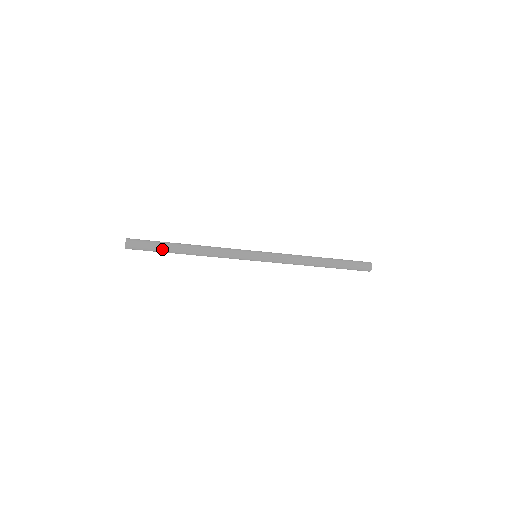
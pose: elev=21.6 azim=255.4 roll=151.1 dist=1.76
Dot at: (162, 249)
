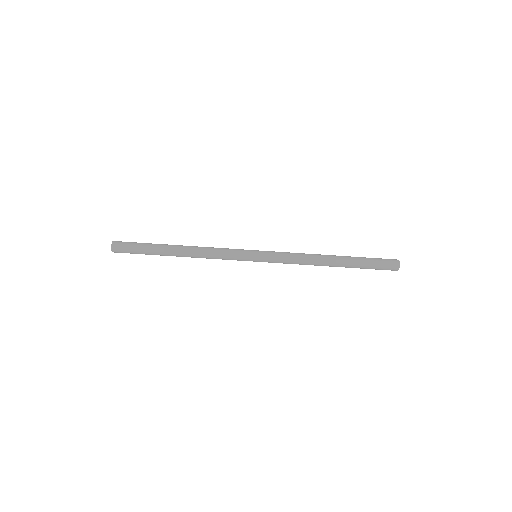
Dot at: (150, 245)
